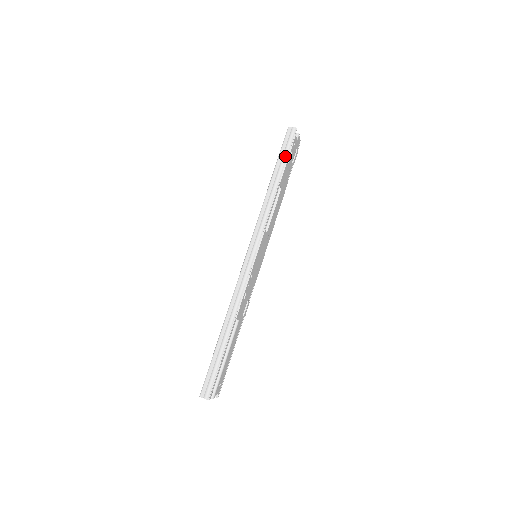
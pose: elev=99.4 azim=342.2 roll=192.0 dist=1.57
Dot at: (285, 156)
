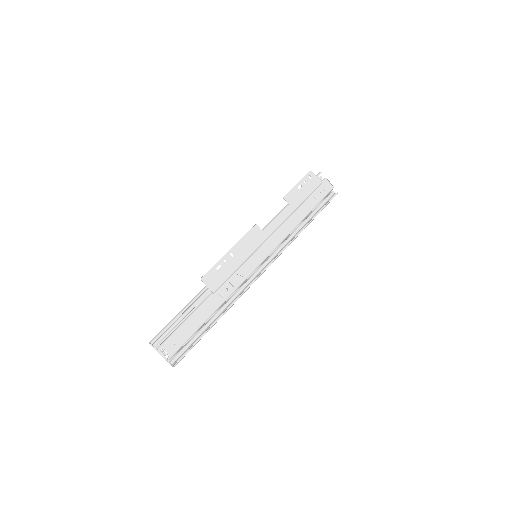
Dot at: occluded
